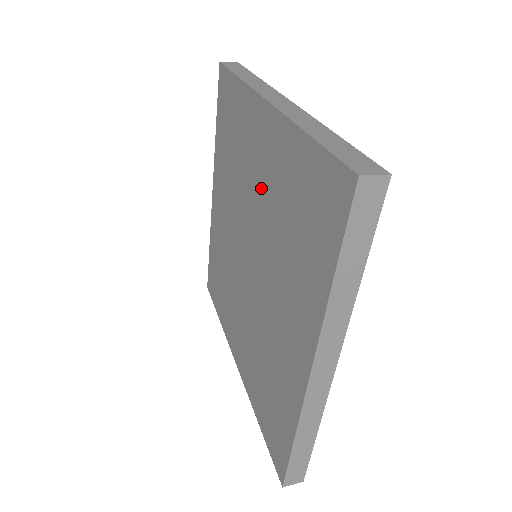
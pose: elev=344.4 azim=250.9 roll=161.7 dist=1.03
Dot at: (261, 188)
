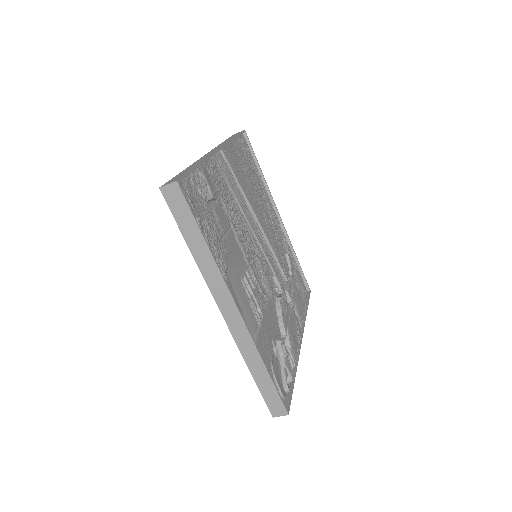
Dot at: occluded
